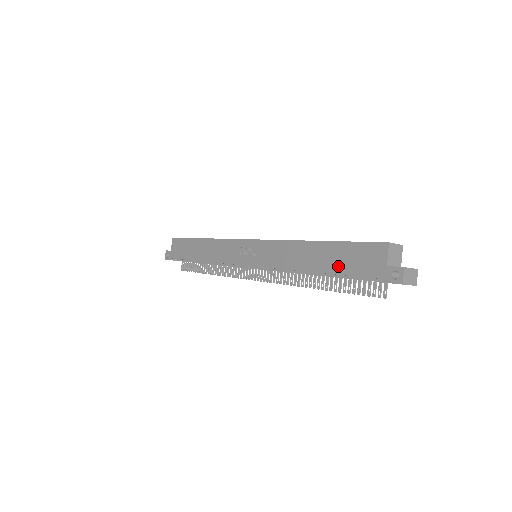
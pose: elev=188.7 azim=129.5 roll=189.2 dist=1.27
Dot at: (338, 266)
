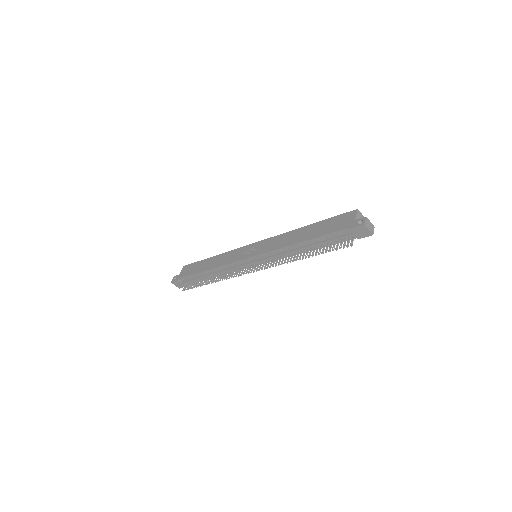
Dot at: (321, 232)
